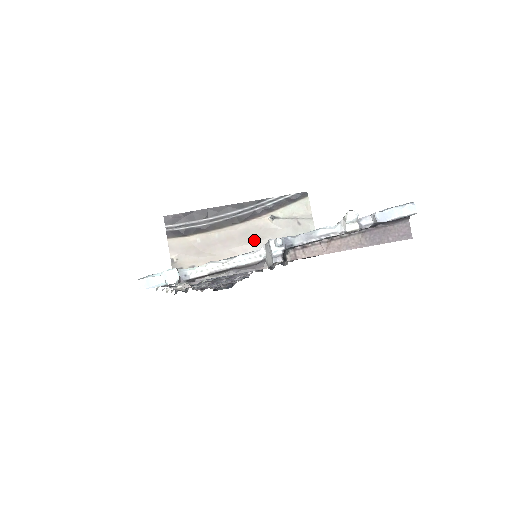
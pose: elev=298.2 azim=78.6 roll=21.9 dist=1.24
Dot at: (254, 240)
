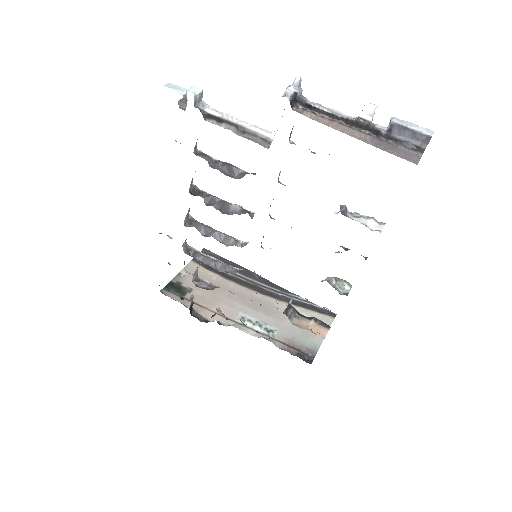
Dot at: (259, 310)
